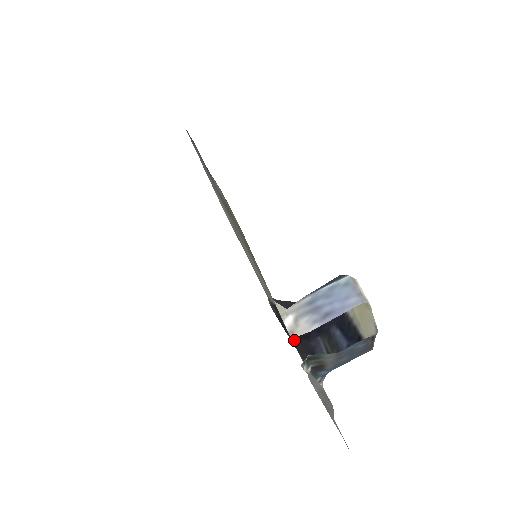
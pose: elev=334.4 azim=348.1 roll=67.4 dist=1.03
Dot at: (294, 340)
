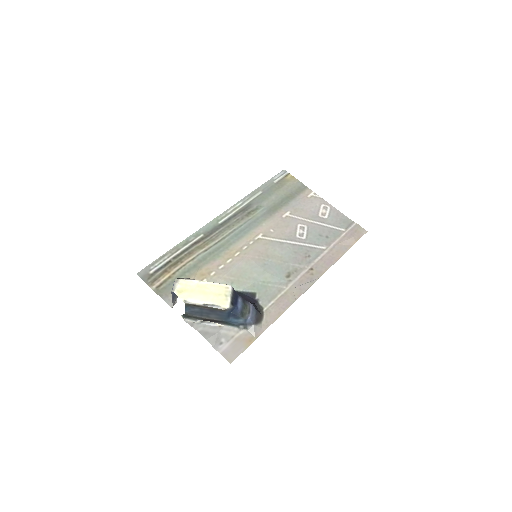
Dot at: (256, 304)
